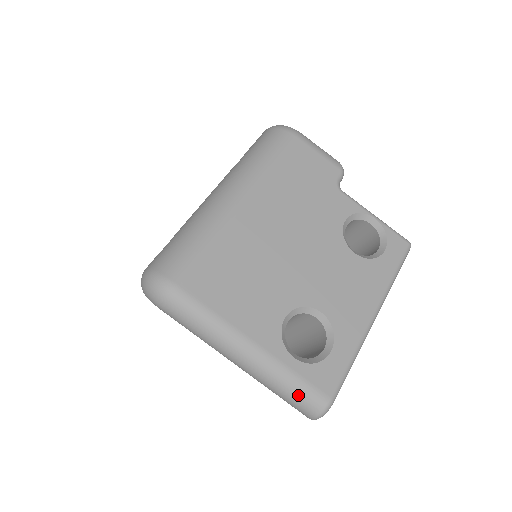
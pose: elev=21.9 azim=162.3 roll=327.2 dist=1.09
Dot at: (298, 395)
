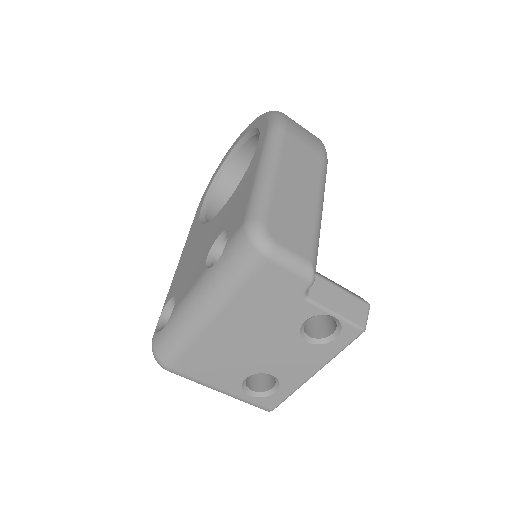
Dot at: occluded
